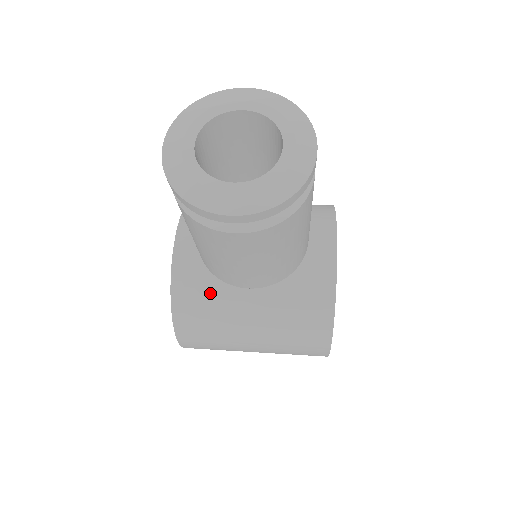
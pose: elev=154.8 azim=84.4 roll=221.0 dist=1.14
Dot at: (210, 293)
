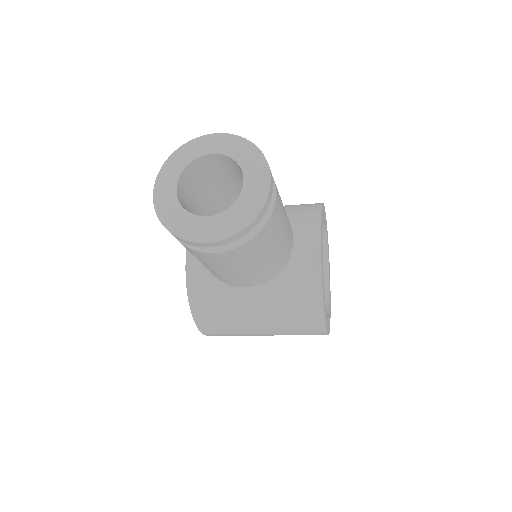
Dot at: (219, 291)
